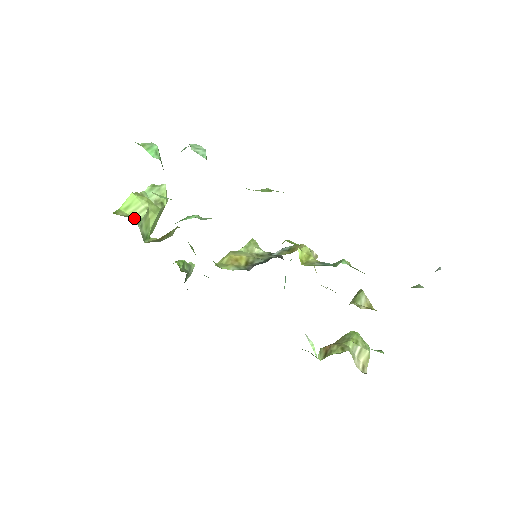
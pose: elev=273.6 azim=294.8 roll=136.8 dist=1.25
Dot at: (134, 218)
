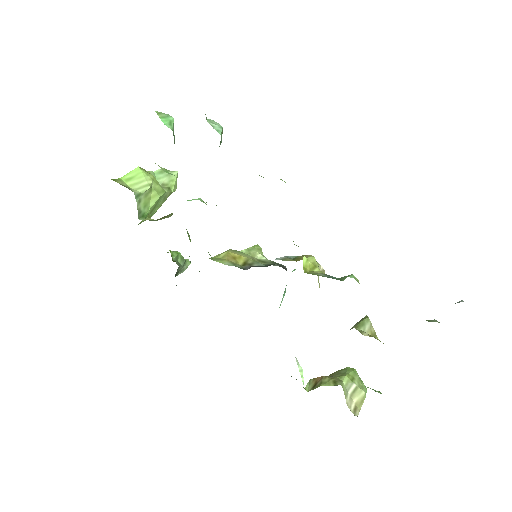
Dot at: (134, 191)
